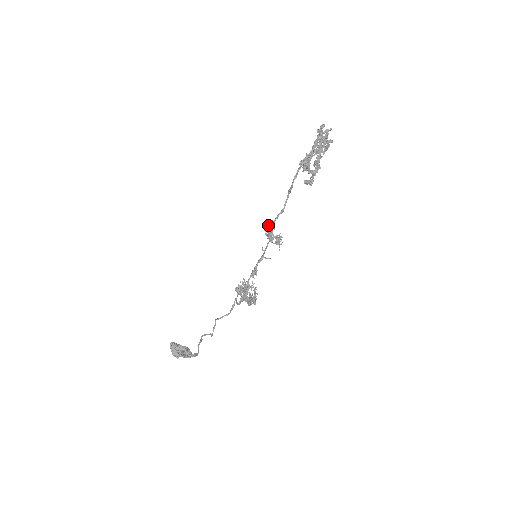
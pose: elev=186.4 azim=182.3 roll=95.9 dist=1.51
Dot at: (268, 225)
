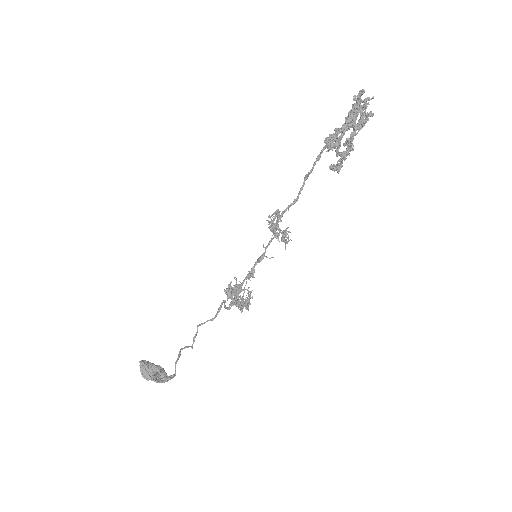
Dot at: occluded
